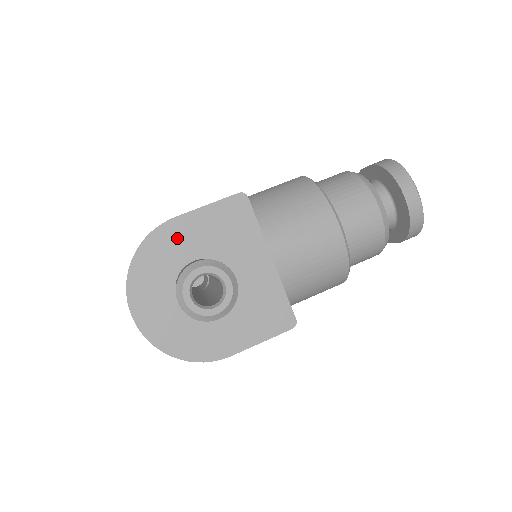
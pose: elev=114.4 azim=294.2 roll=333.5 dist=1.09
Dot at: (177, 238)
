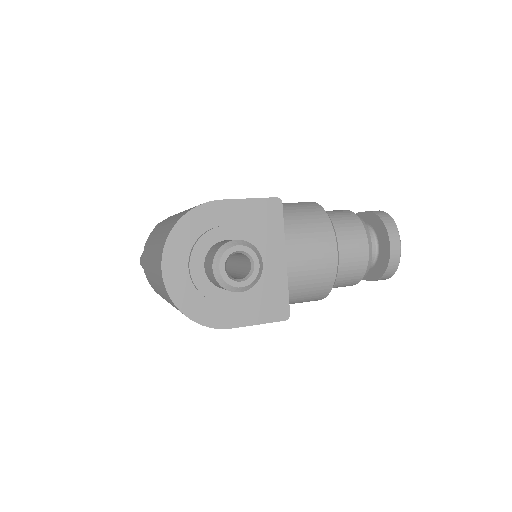
Dot at: (218, 217)
